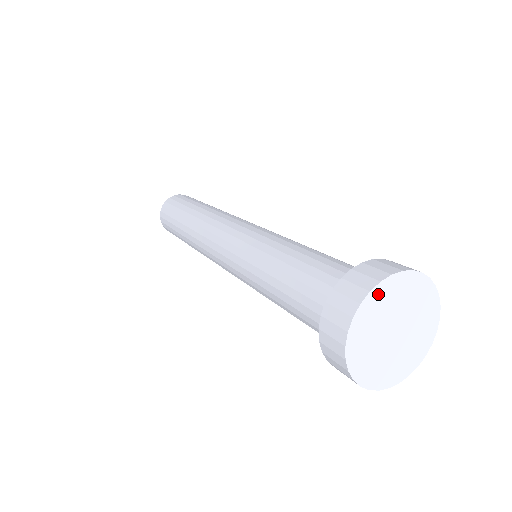
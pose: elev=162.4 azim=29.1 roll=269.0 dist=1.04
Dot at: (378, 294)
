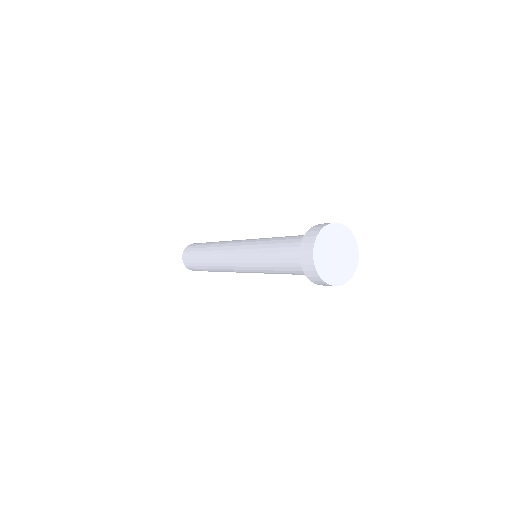
Dot at: (328, 230)
